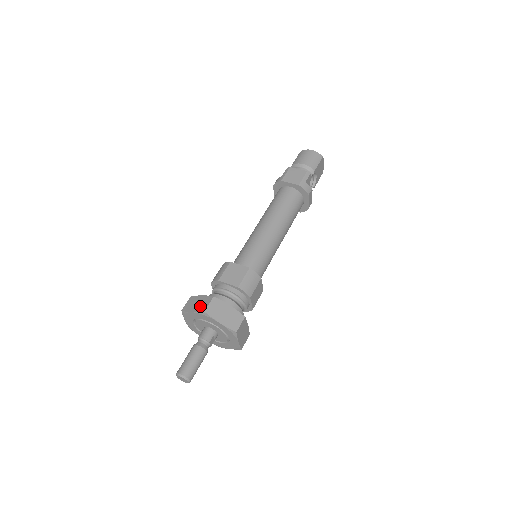
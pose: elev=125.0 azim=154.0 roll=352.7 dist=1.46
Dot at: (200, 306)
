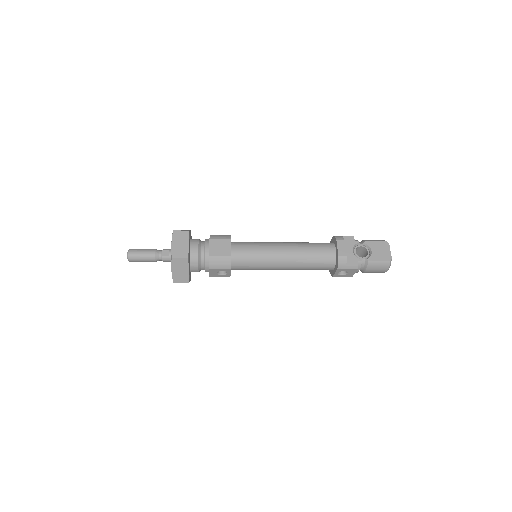
Dot at: occluded
